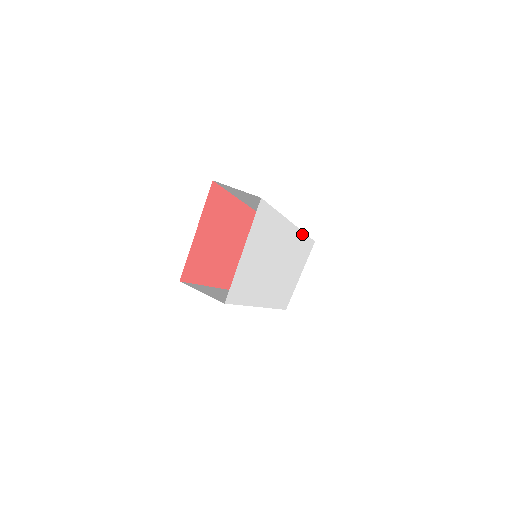
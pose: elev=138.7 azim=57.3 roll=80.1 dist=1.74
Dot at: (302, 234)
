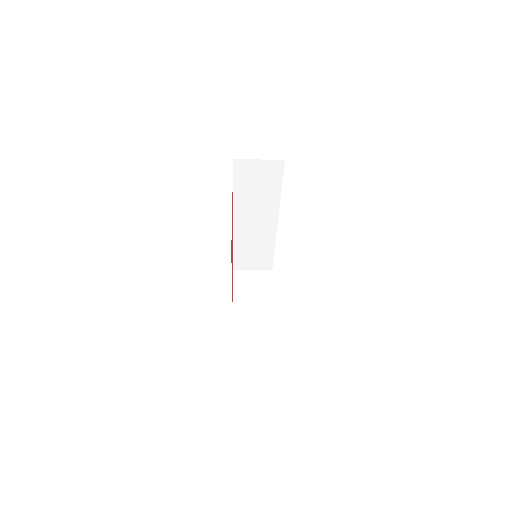
Dot at: occluded
